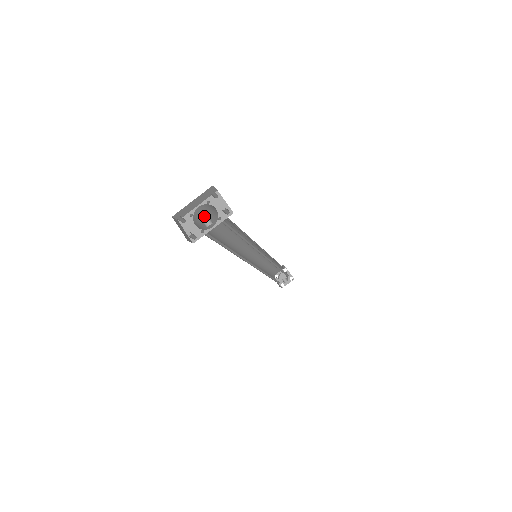
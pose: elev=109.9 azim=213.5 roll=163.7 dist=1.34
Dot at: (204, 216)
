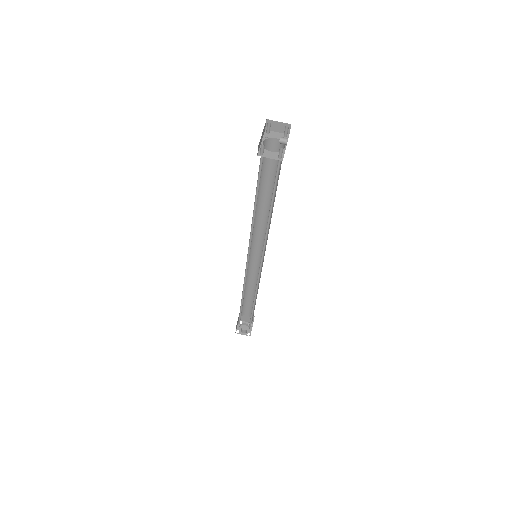
Dot at: (260, 161)
